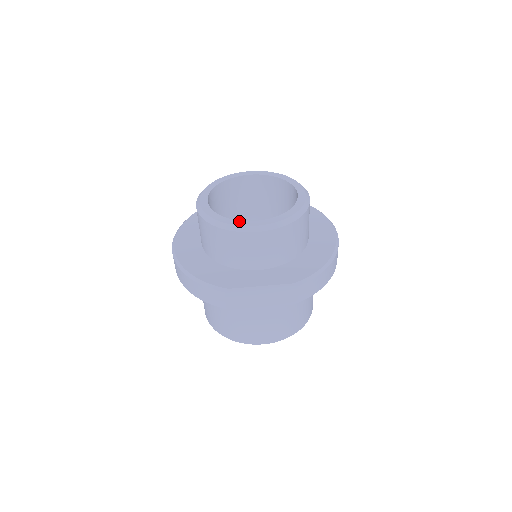
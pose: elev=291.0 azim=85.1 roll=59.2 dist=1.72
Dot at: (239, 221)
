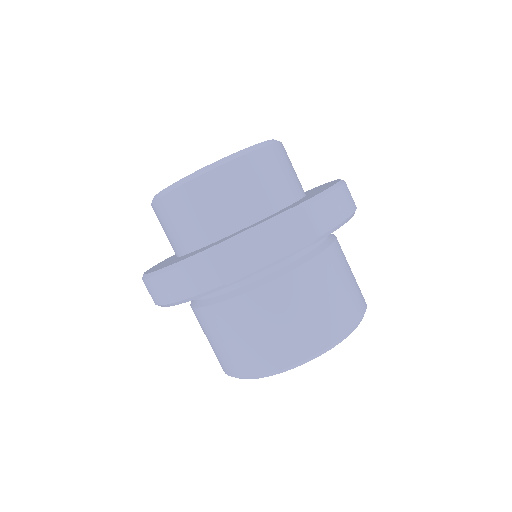
Dot at: occluded
